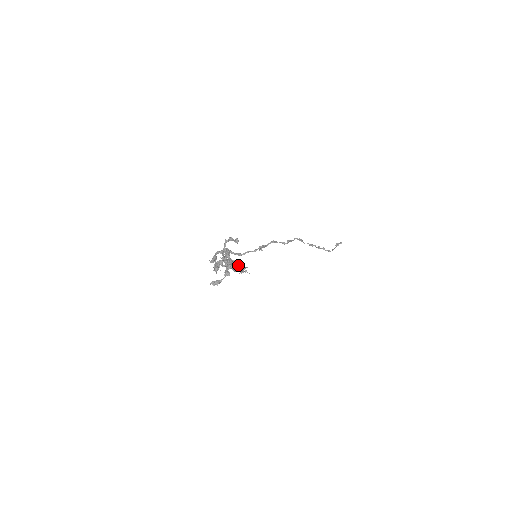
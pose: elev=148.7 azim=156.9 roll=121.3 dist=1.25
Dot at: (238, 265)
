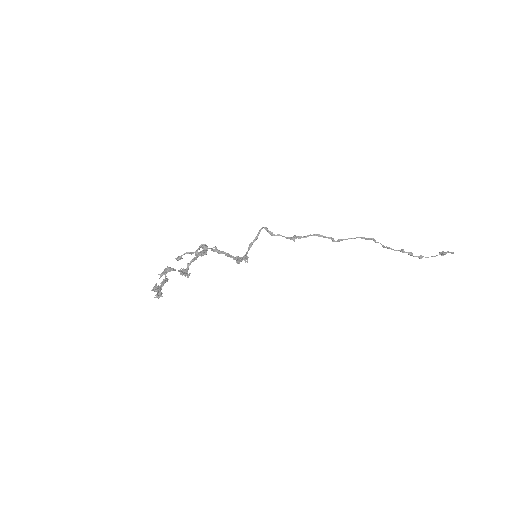
Dot at: (161, 289)
